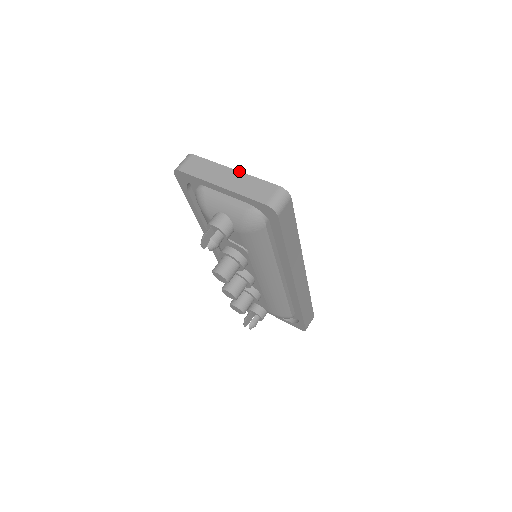
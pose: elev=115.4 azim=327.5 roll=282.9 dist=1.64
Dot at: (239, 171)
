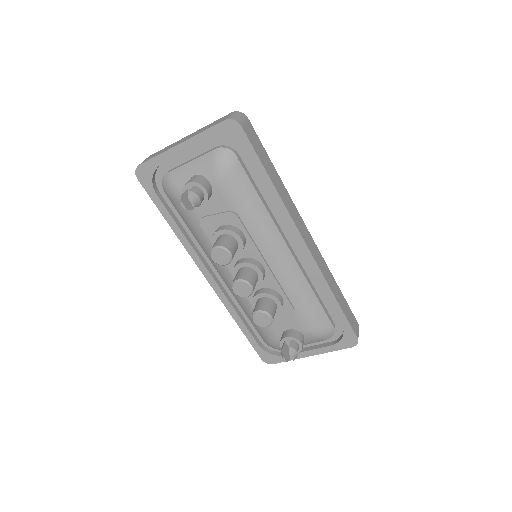
Dot at: occluded
